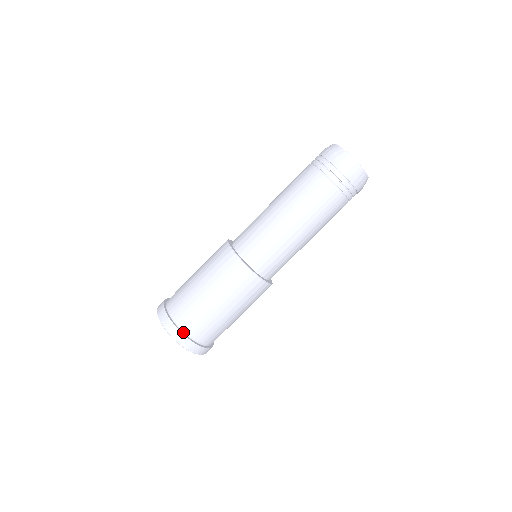
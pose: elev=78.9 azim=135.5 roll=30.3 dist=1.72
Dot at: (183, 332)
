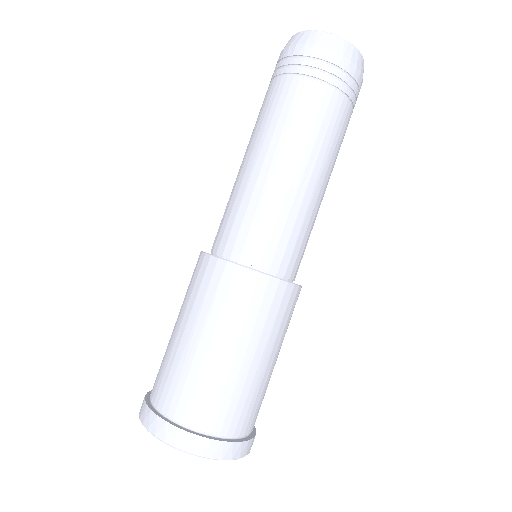
Dot at: (157, 410)
